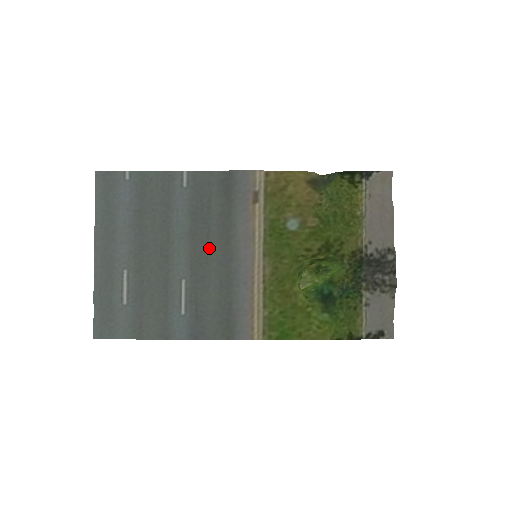
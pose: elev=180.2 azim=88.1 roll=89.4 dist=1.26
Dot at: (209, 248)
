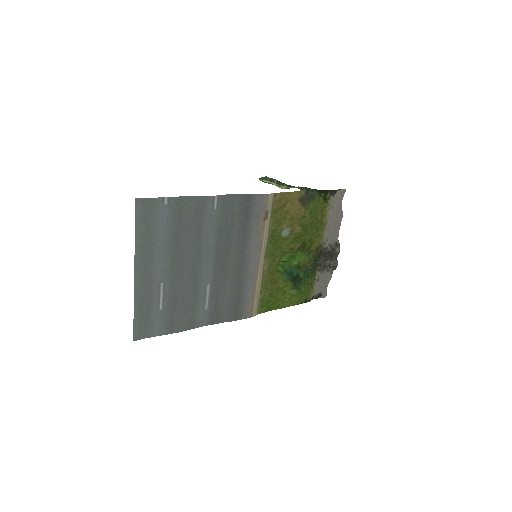
Dot at: (229, 257)
